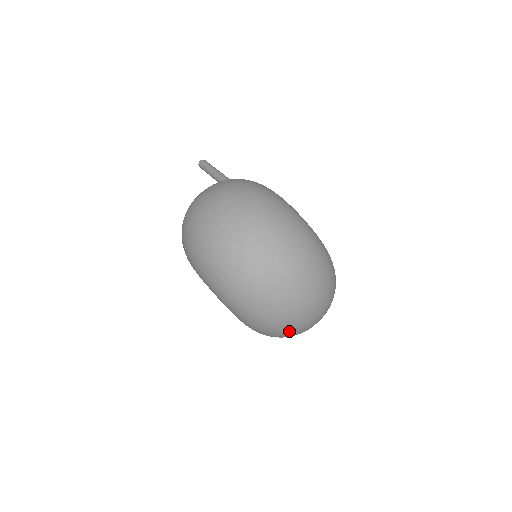
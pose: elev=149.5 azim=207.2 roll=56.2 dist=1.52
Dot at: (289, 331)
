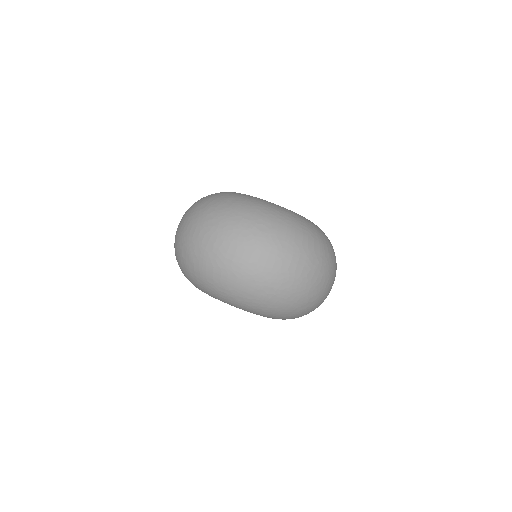
Dot at: (262, 289)
